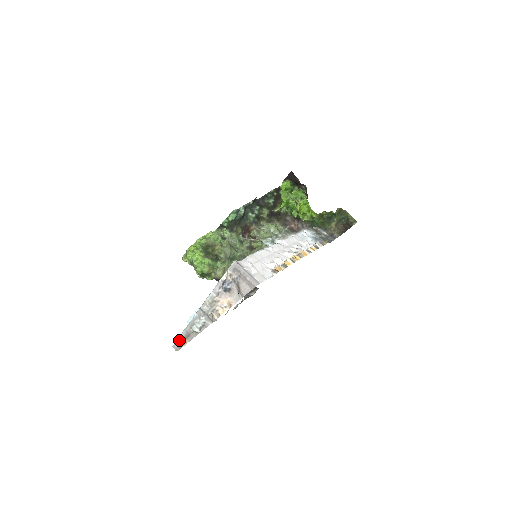
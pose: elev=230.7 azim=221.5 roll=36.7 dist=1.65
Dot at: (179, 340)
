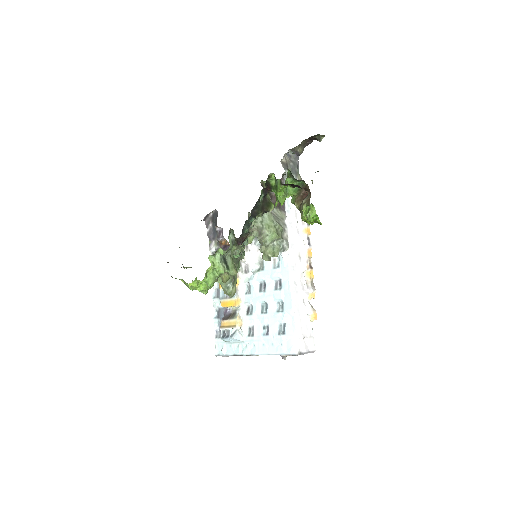
Dot at: occluded
